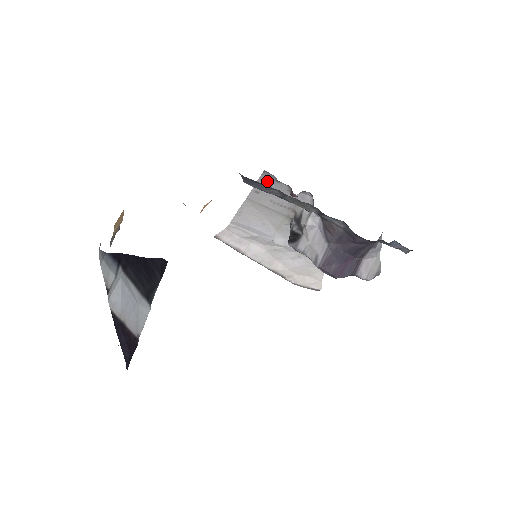
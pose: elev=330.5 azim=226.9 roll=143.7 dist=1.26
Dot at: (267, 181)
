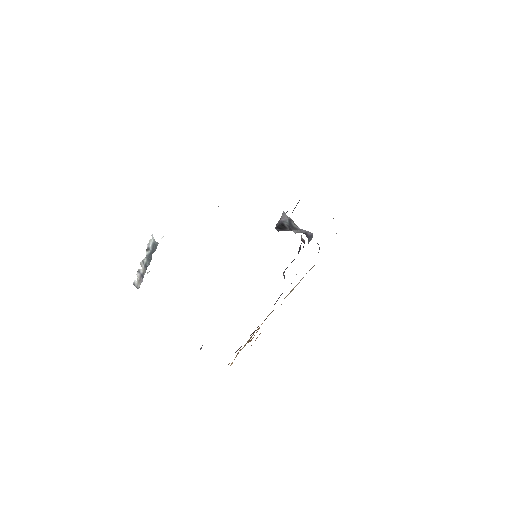
Dot at: occluded
